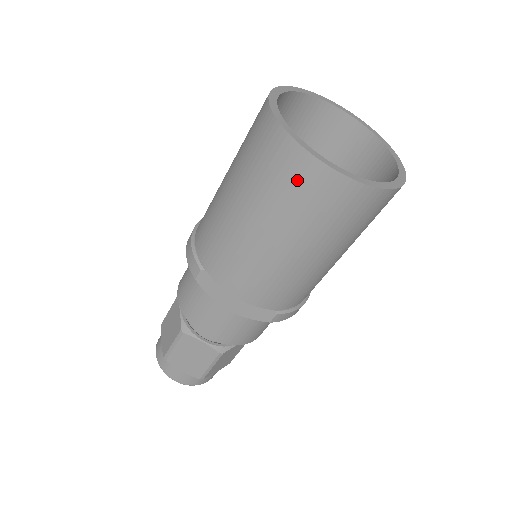
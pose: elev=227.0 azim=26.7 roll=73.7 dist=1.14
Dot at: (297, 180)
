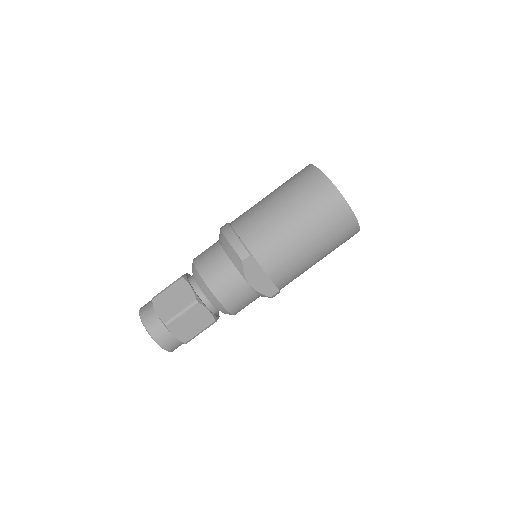
Dot at: (337, 215)
